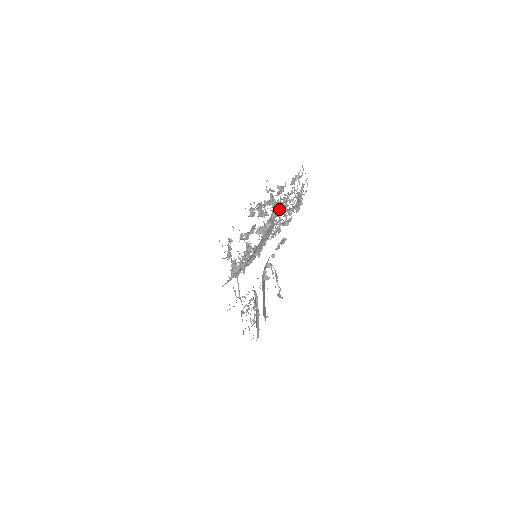
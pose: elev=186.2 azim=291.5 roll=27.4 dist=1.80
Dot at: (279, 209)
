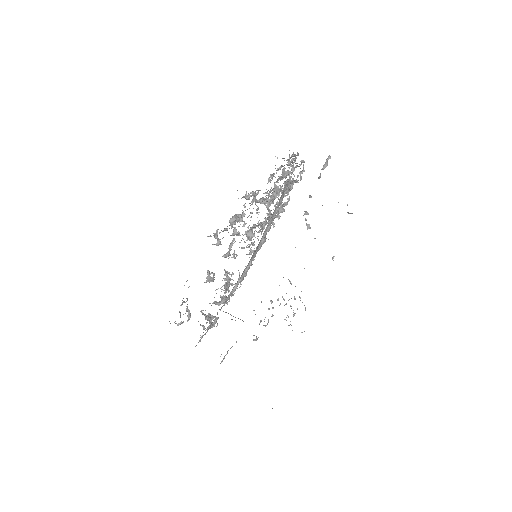
Dot at: (295, 159)
